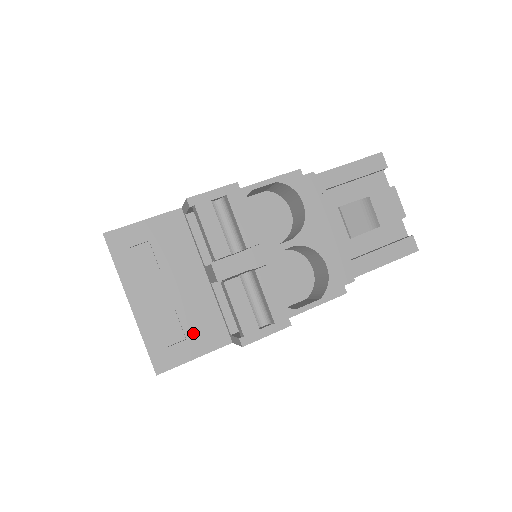
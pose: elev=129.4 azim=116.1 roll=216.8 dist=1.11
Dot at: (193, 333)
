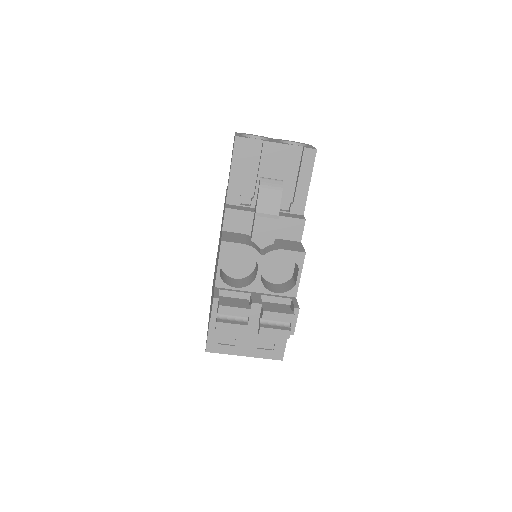
Dot at: (274, 338)
